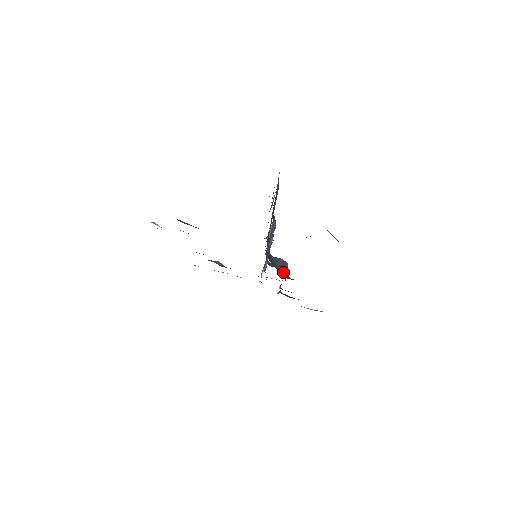
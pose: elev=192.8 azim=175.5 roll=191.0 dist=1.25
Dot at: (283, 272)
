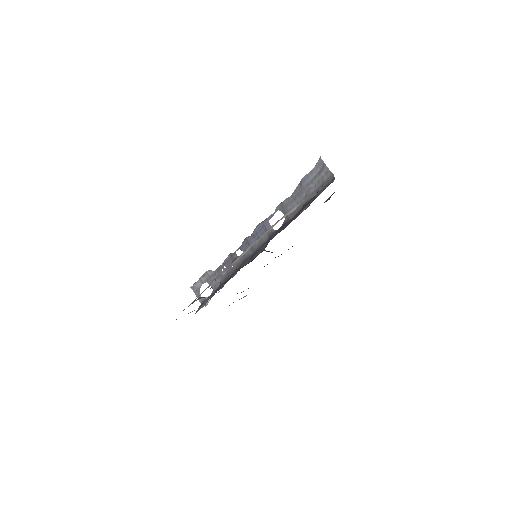
Dot at: occluded
